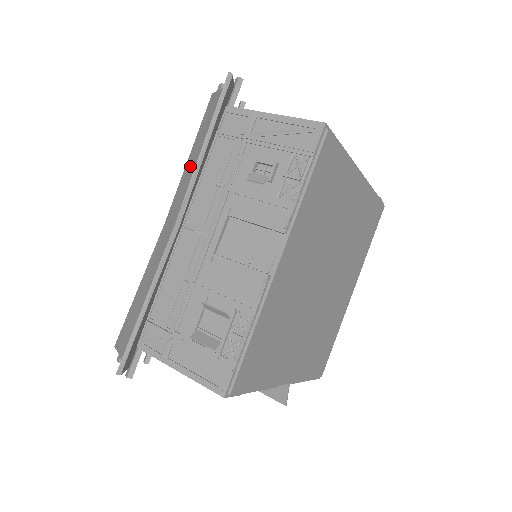
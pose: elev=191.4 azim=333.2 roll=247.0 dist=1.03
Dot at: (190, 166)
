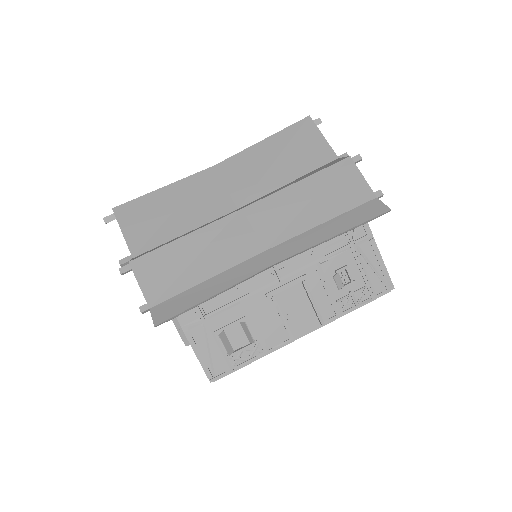
Dot at: (297, 200)
